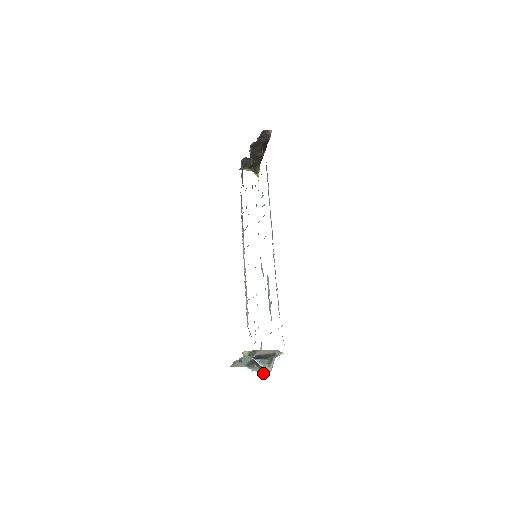
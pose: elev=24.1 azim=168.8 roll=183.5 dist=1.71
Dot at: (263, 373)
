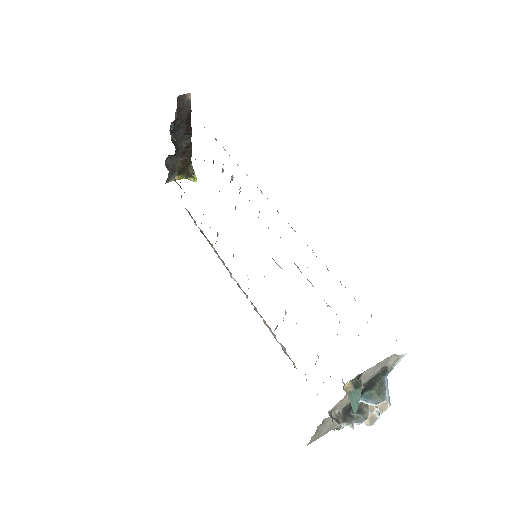
Dot at: (374, 419)
